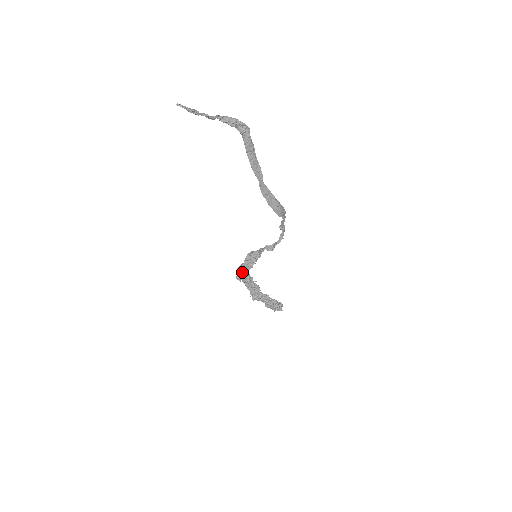
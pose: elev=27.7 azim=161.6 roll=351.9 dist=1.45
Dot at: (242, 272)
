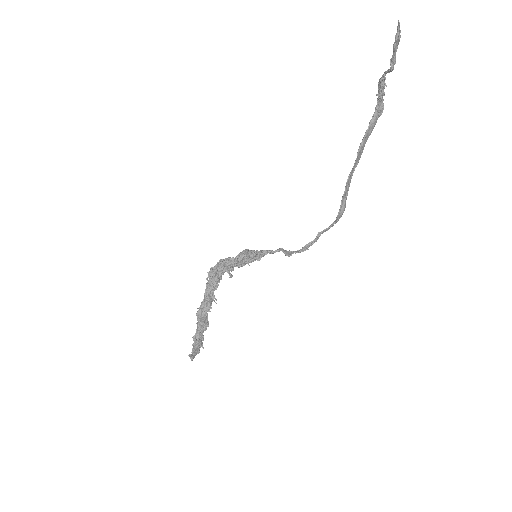
Dot at: (225, 266)
